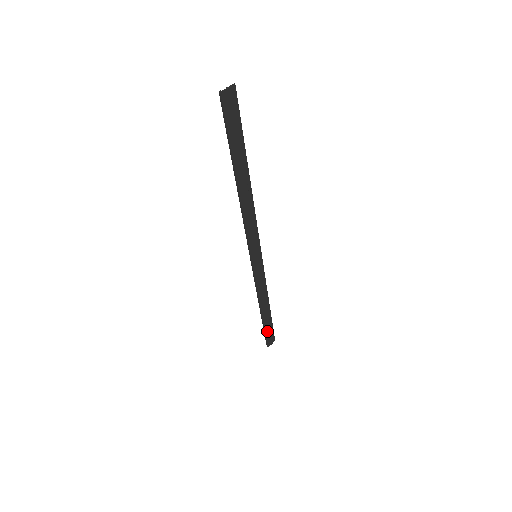
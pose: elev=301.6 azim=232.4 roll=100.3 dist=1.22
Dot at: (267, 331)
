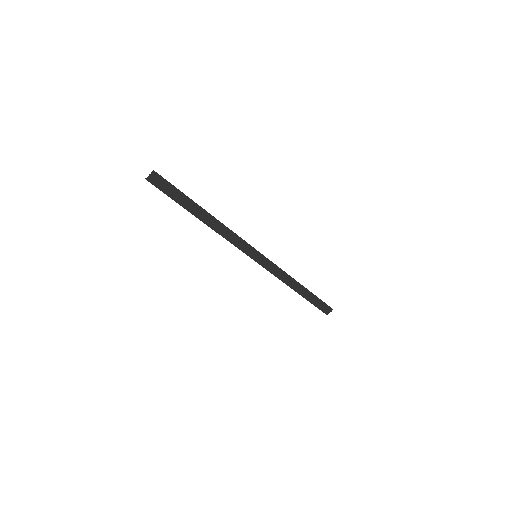
Dot at: (315, 303)
